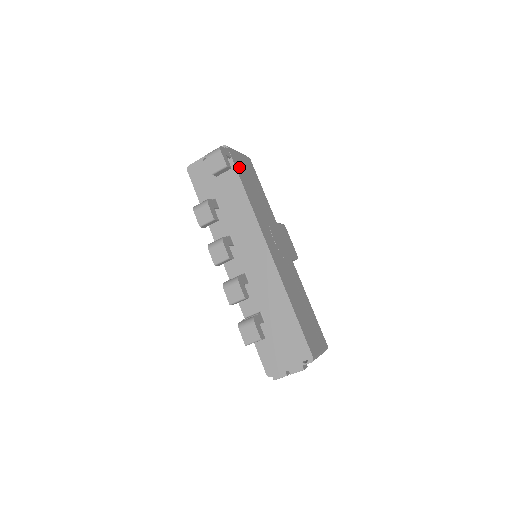
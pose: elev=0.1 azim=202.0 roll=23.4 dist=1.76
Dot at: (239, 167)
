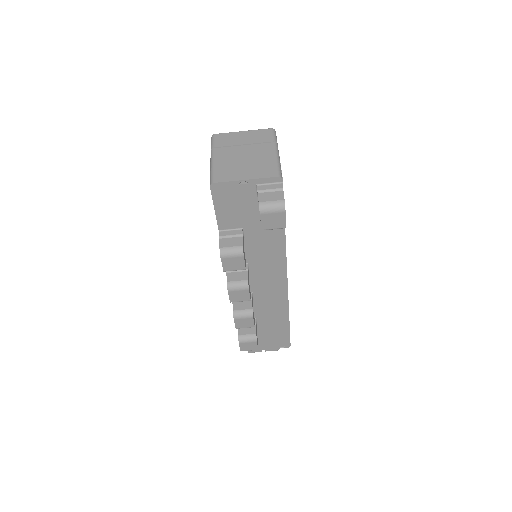
Dot at: occluded
